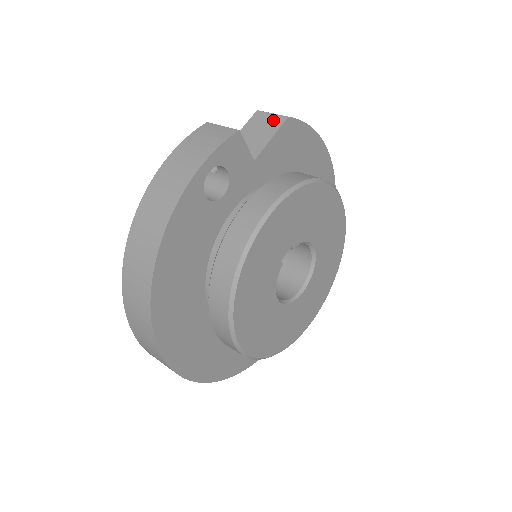
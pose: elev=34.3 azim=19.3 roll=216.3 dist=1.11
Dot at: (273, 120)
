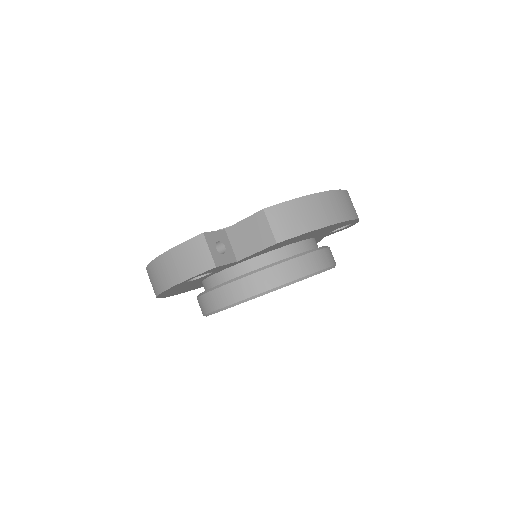
Dot at: (266, 235)
